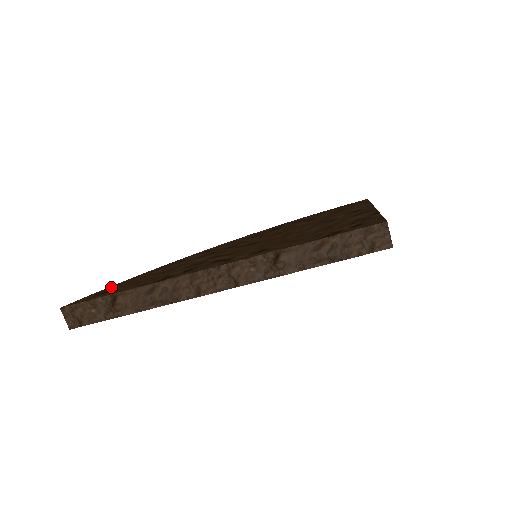
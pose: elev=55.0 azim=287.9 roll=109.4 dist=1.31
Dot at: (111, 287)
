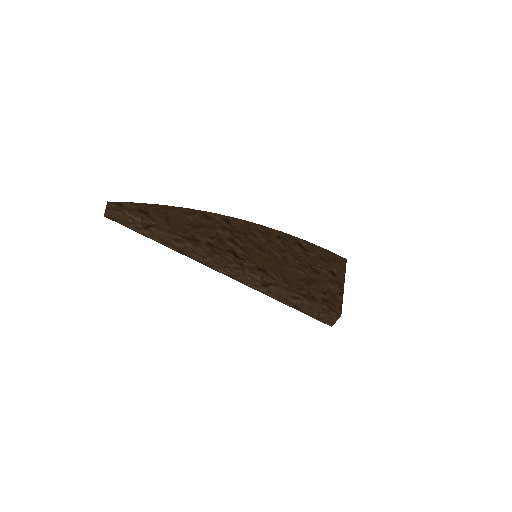
Dot at: (150, 206)
